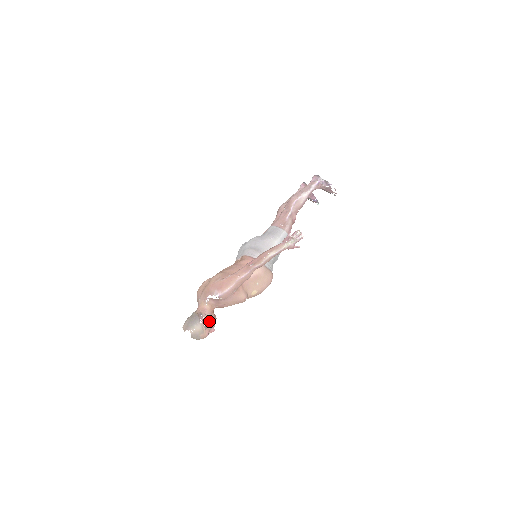
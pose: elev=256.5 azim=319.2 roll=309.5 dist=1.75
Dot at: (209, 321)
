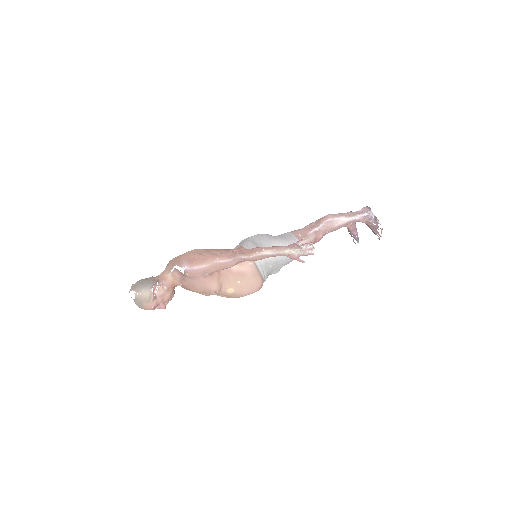
Dot at: (162, 293)
